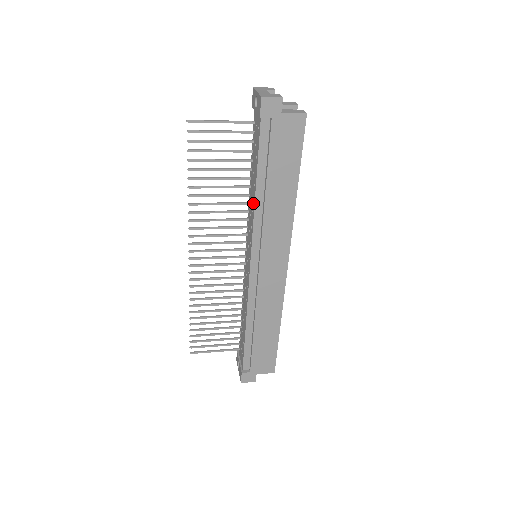
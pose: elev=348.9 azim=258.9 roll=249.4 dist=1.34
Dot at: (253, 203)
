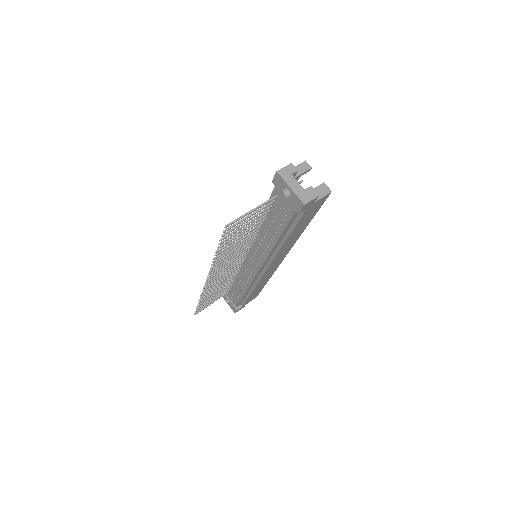
Dot at: (270, 244)
